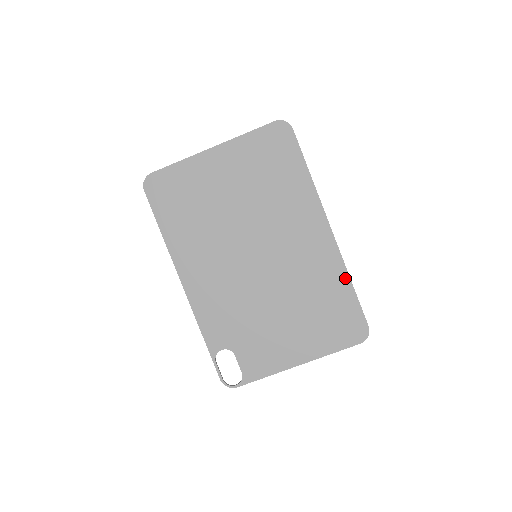
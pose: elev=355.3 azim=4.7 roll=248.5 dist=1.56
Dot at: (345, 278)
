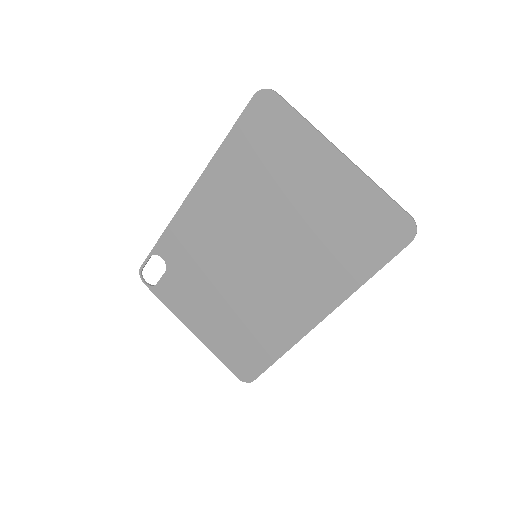
Dot at: (282, 349)
